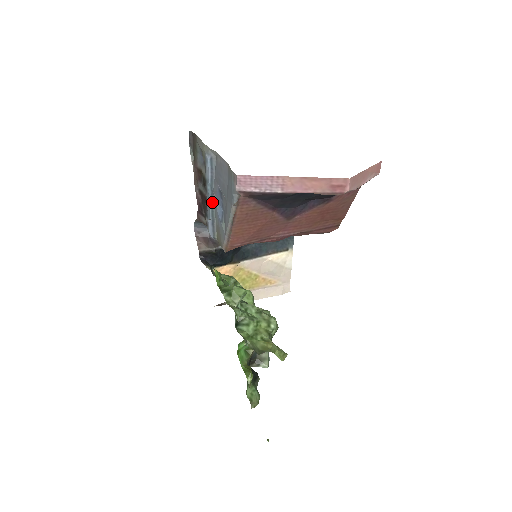
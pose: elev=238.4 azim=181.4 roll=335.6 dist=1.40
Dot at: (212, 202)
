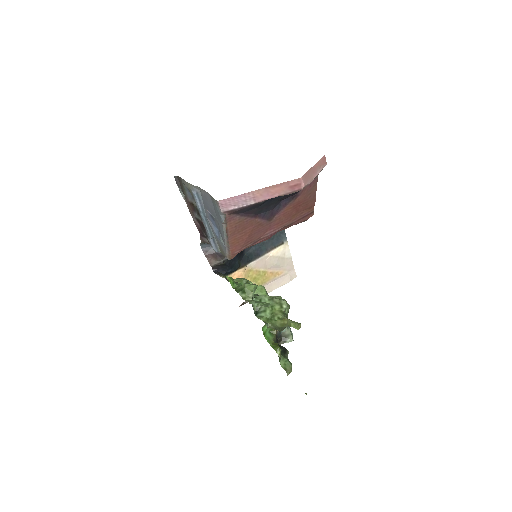
Dot at: (208, 225)
